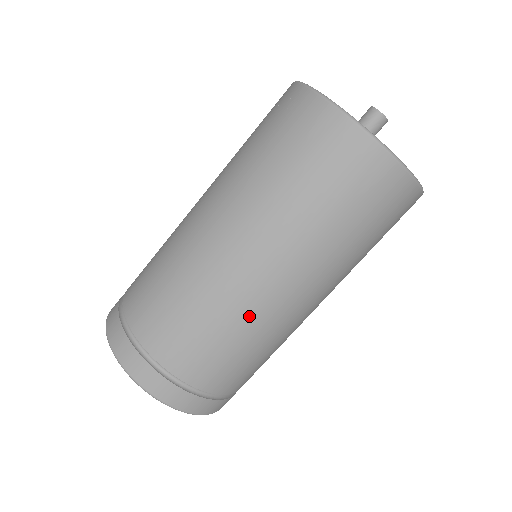
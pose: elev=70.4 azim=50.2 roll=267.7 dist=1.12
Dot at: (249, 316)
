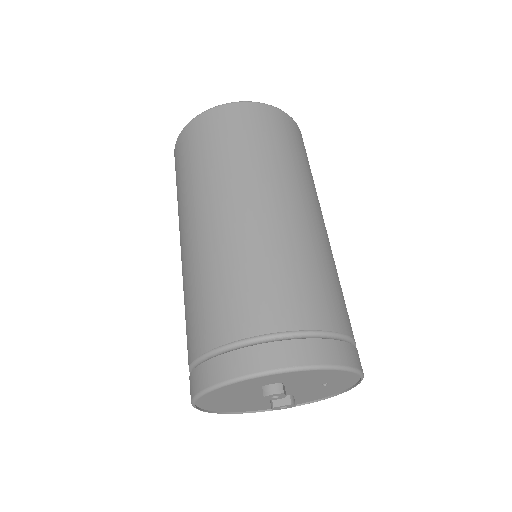
Dot at: (258, 240)
